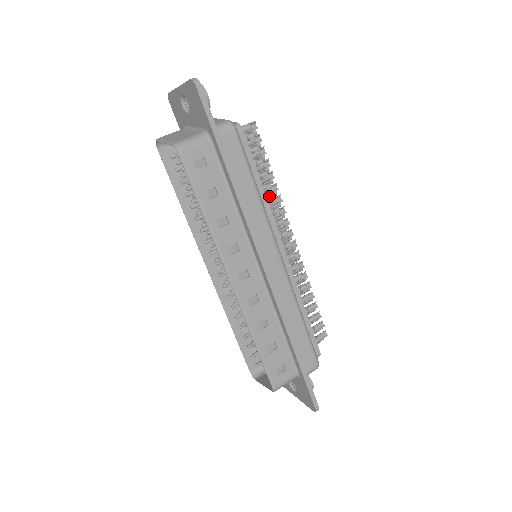
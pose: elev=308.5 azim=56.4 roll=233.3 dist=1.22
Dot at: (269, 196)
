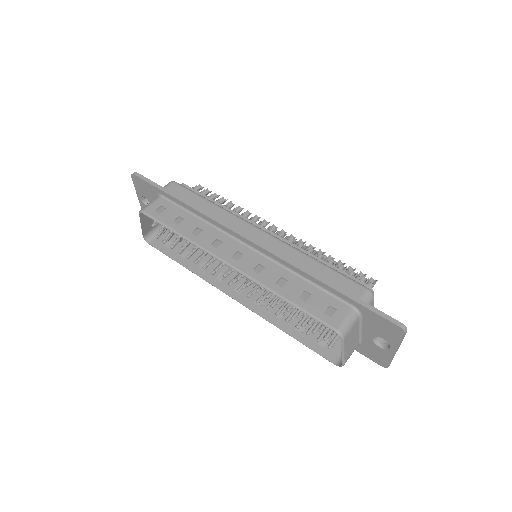
Dot at: (233, 210)
